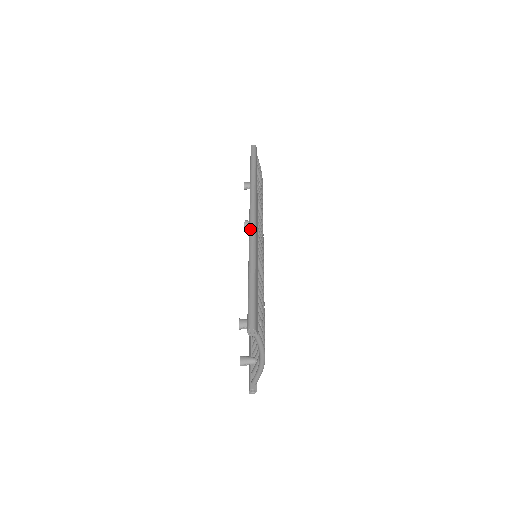
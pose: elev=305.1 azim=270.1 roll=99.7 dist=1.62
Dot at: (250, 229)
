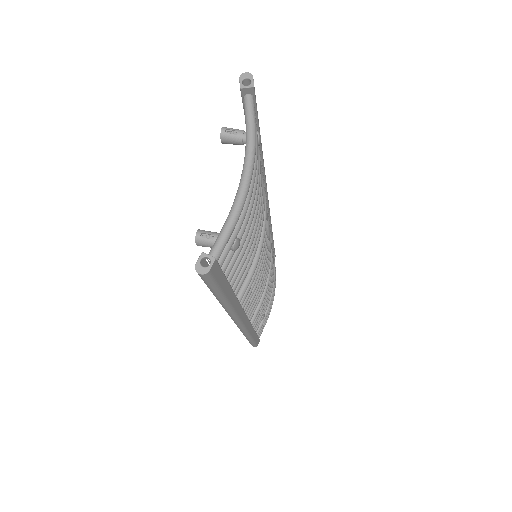
Dot at: occluded
